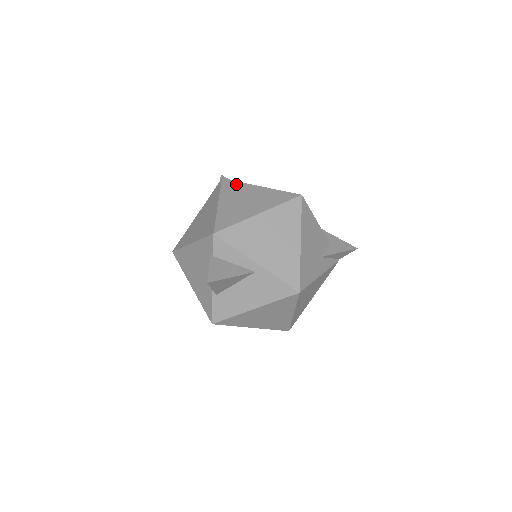
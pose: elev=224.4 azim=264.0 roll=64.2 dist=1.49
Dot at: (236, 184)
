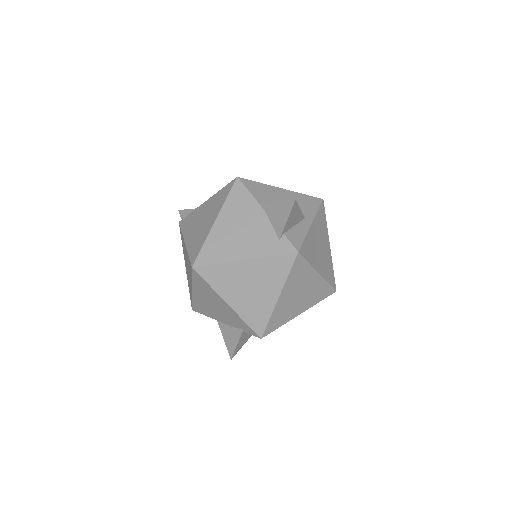
Dot at: (305, 267)
